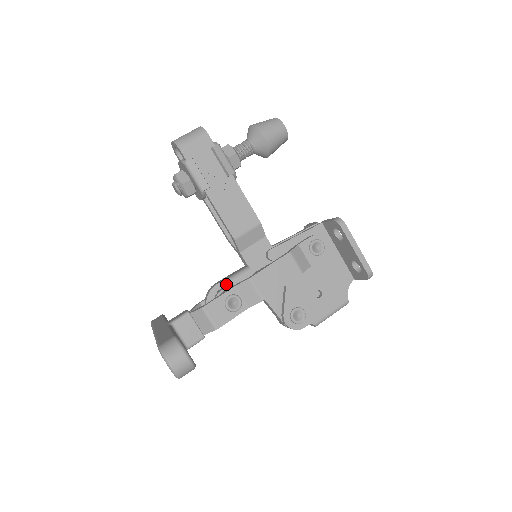
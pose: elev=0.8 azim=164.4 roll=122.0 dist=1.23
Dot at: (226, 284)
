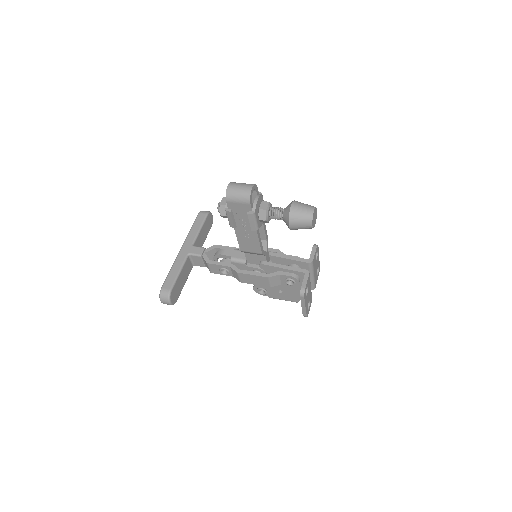
Dot at: (229, 258)
